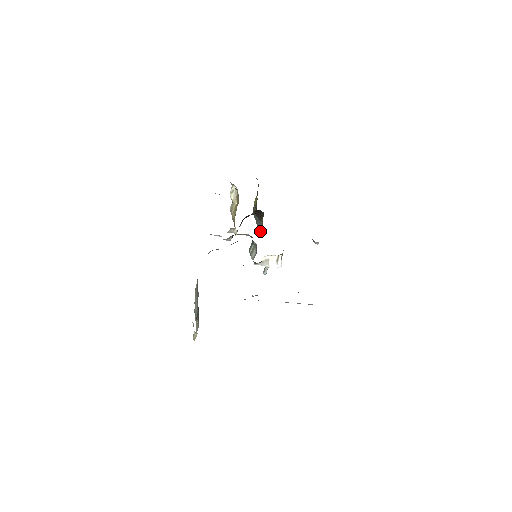
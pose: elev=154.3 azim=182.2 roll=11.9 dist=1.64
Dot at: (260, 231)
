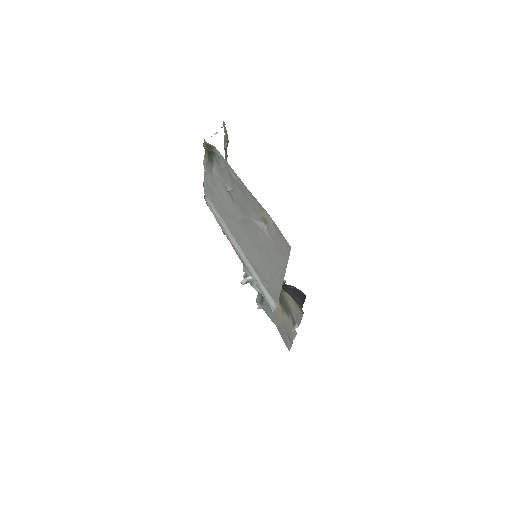
Dot at: occluded
